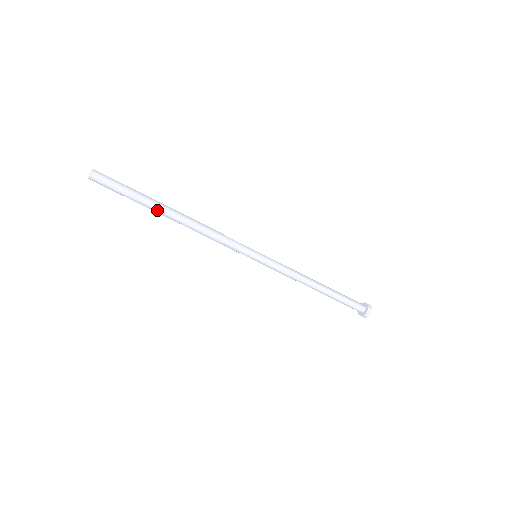
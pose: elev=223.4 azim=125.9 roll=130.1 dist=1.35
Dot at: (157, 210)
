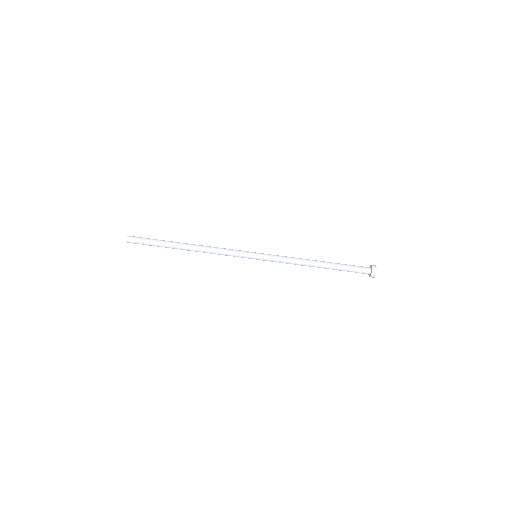
Dot at: (173, 246)
